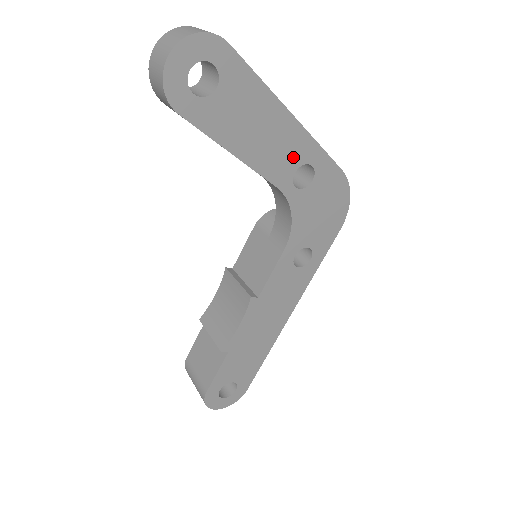
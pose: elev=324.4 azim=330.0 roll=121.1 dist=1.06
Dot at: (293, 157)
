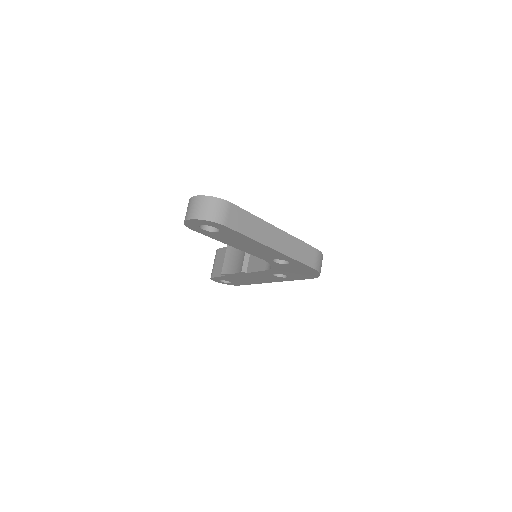
Dot at: (273, 256)
